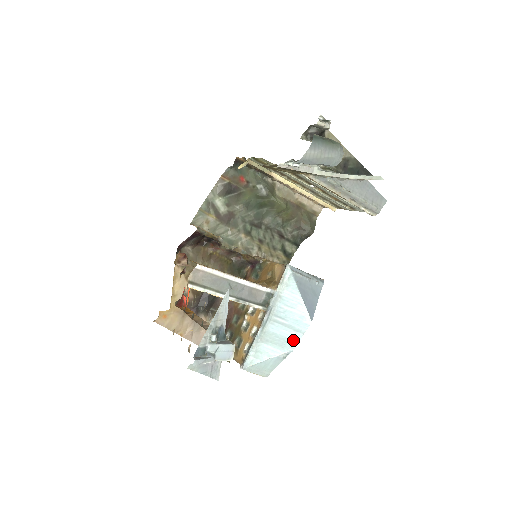
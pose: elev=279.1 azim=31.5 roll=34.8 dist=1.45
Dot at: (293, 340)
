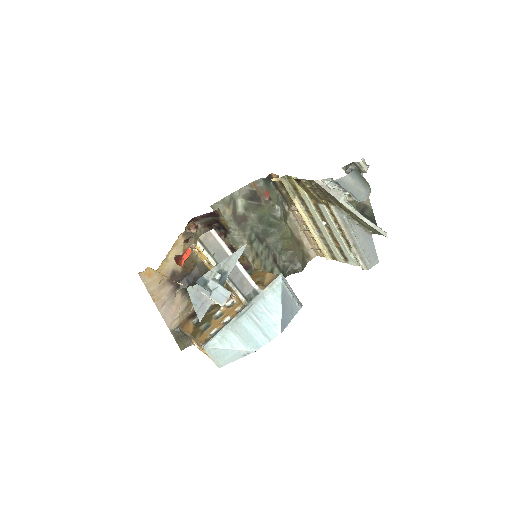
Dot at: (259, 342)
